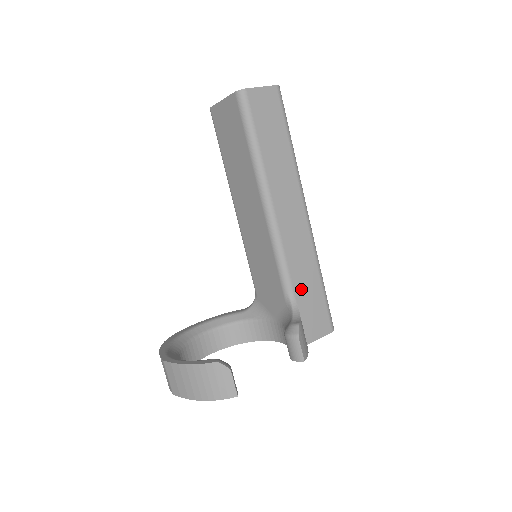
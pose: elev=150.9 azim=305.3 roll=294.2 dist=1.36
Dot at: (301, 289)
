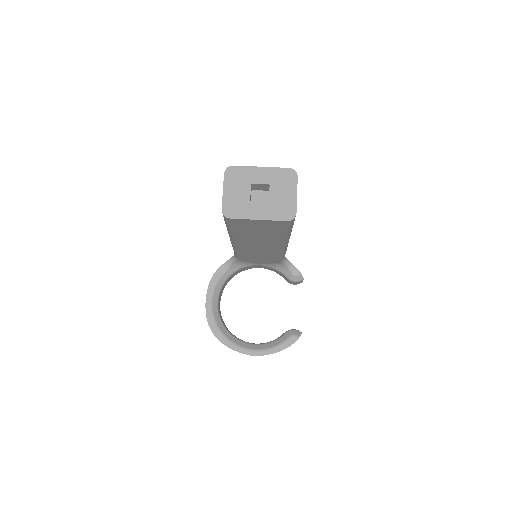
Dot at: occluded
